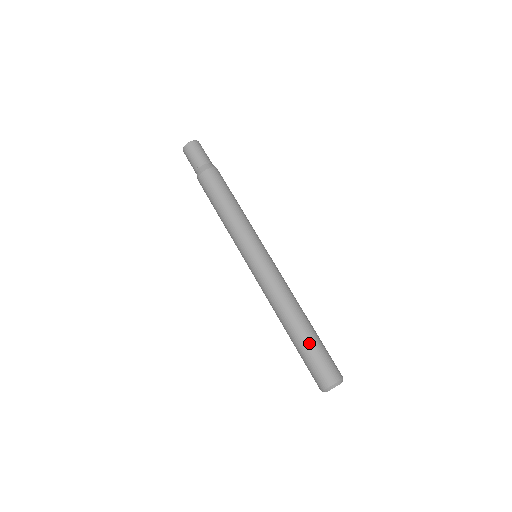
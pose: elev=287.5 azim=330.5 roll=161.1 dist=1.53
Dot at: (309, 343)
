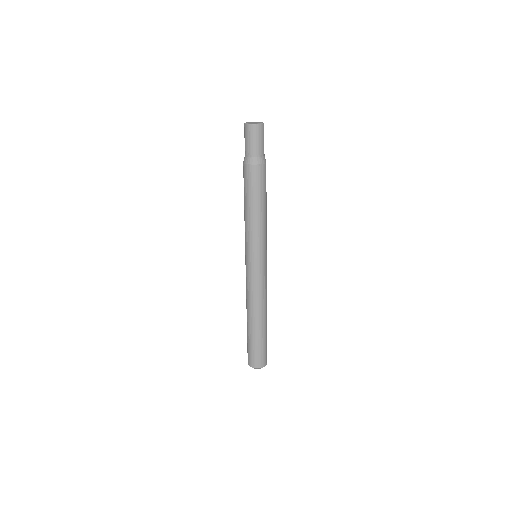
Dot at: (262, 338)
